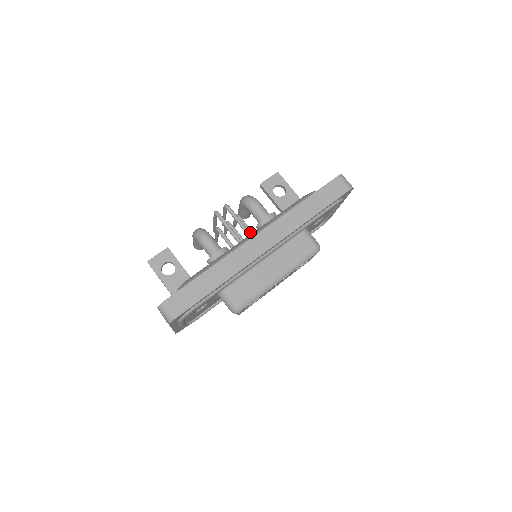
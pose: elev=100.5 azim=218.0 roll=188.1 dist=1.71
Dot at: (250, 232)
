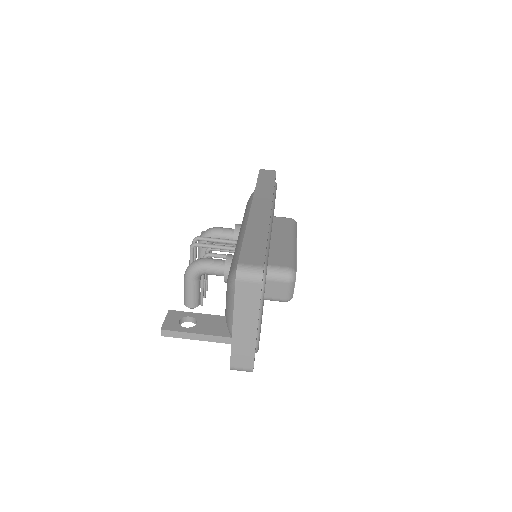
Dot at: occluded
